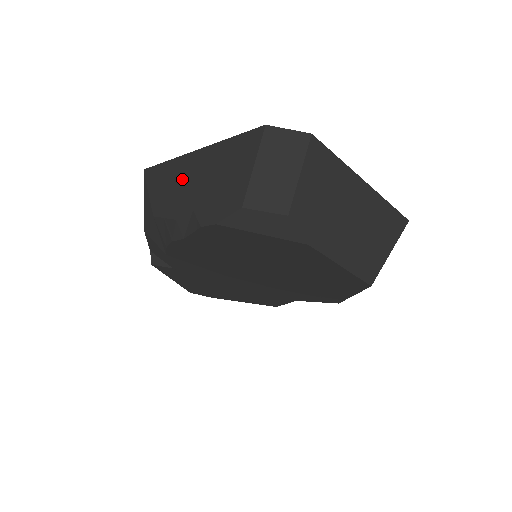
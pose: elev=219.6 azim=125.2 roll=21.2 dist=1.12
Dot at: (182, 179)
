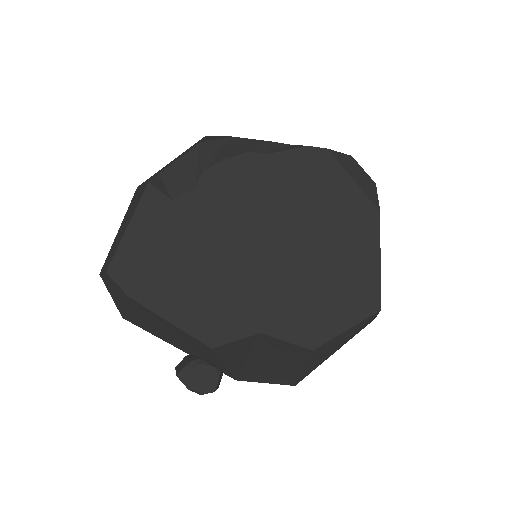
Dot at: occluded
